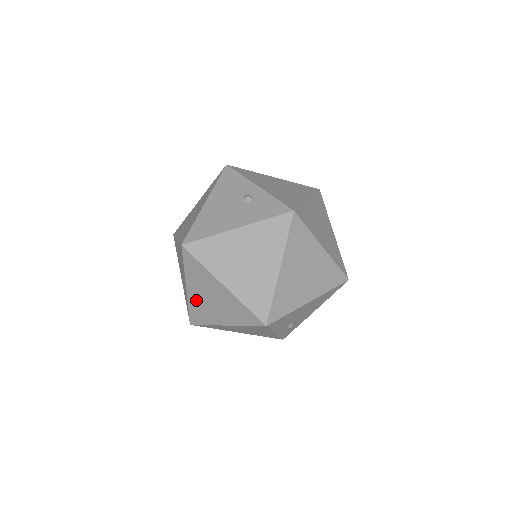
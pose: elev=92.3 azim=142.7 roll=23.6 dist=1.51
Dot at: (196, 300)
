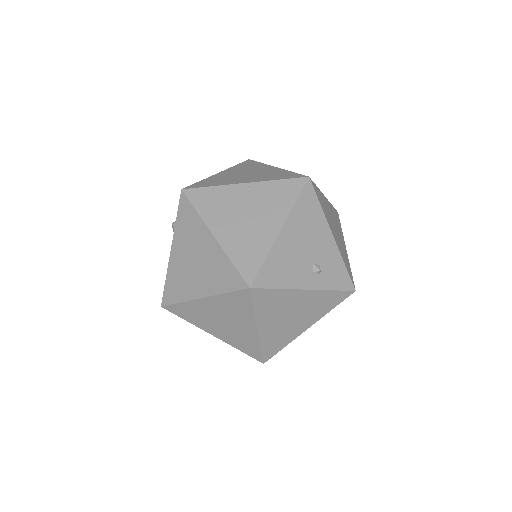
Dot at: (227, 336)
